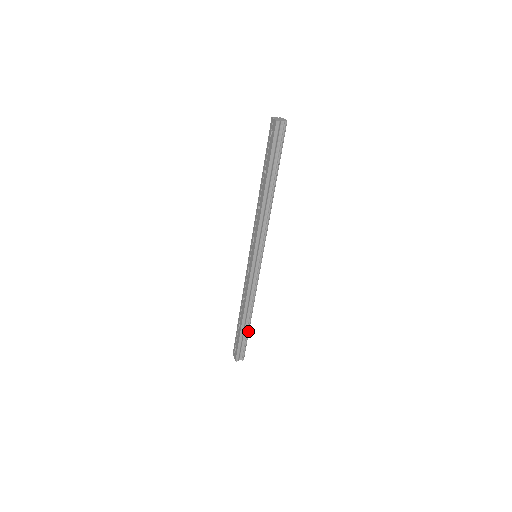
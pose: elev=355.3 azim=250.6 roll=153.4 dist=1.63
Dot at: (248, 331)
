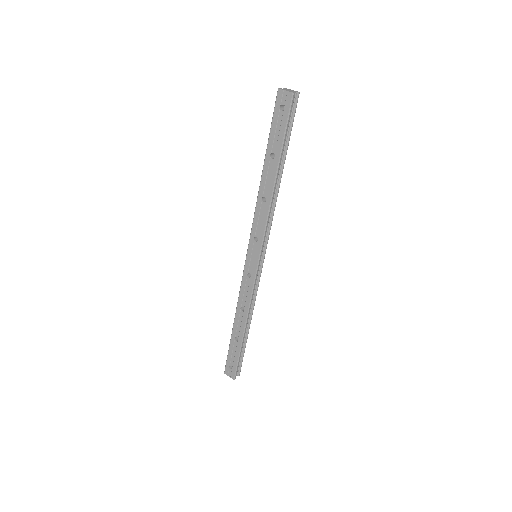
Dot at: (246, 342)
